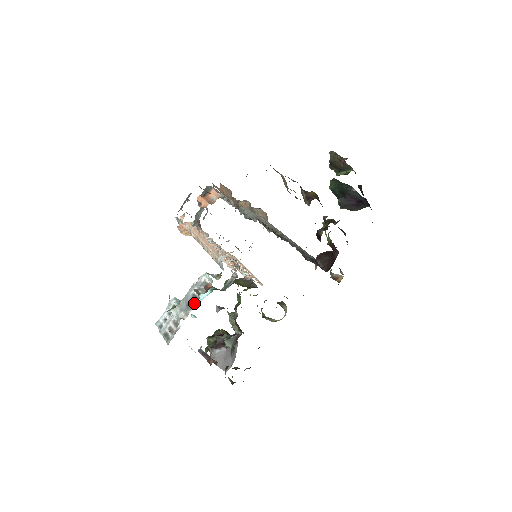
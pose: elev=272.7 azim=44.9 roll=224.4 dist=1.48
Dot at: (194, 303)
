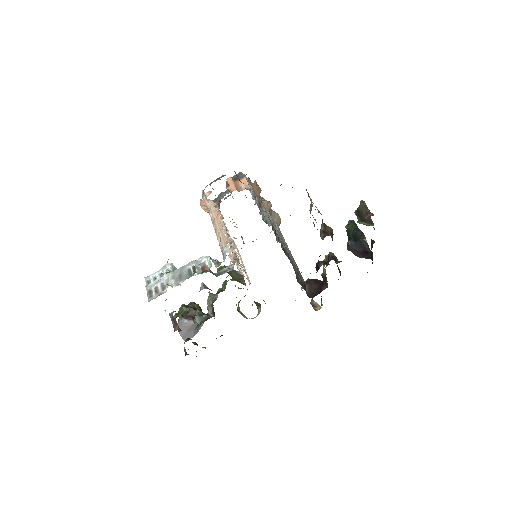
Dot at: (187, 277)
